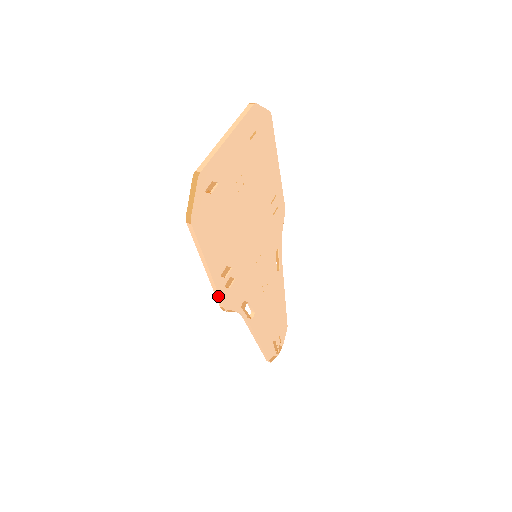
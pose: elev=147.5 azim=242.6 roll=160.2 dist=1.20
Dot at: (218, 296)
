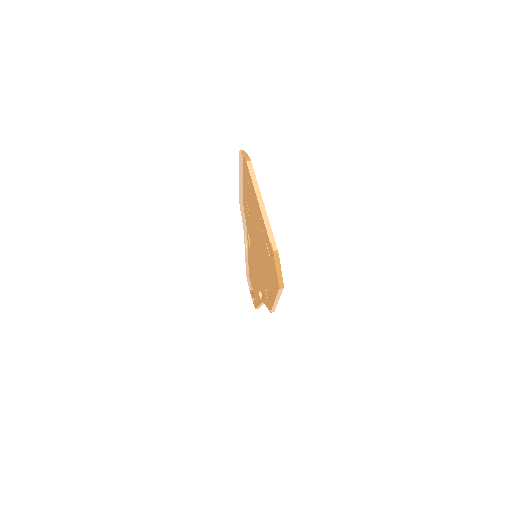
Dot at: (274, 309)
